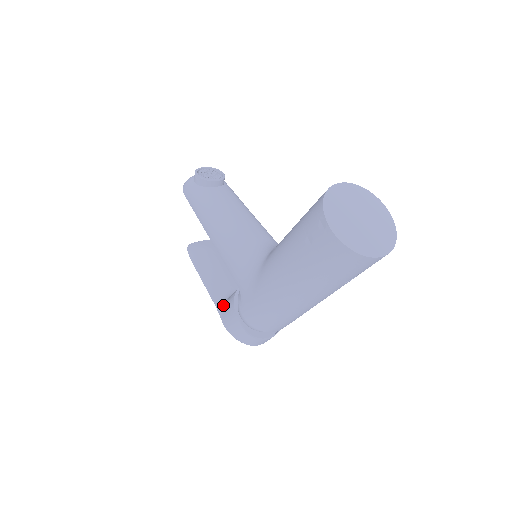
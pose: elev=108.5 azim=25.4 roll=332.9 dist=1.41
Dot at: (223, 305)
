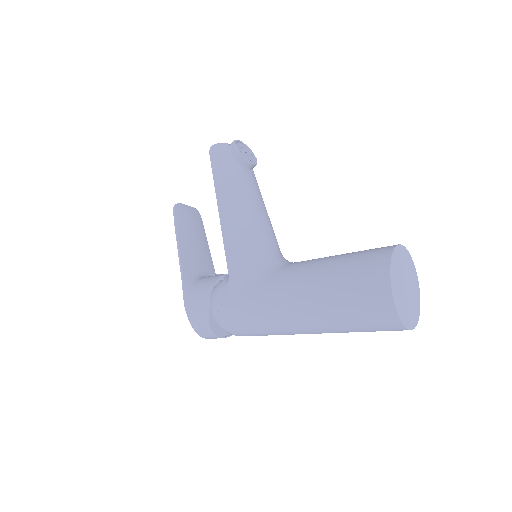
Dot at: (191, 283)
